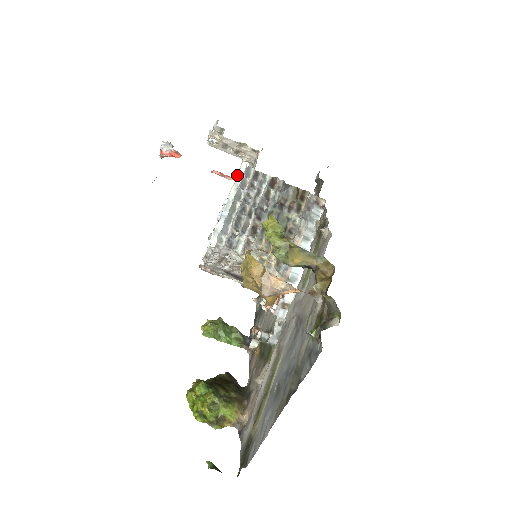
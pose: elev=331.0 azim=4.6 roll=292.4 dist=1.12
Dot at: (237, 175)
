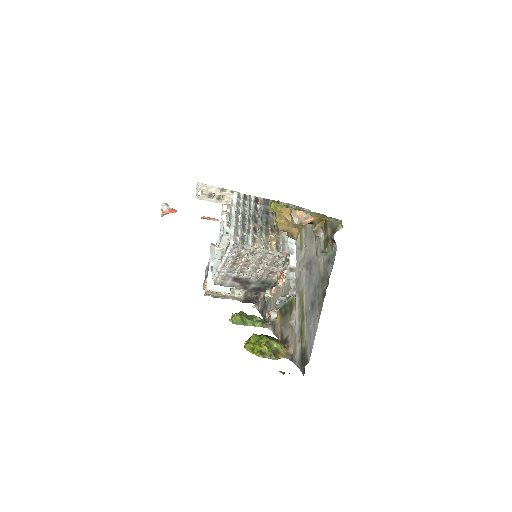
Dot at: (221, 214)
